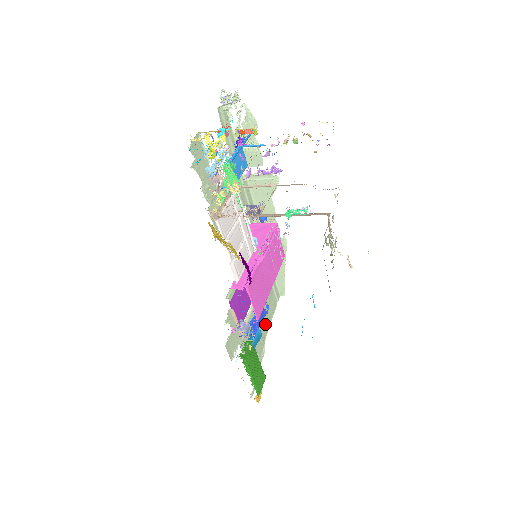
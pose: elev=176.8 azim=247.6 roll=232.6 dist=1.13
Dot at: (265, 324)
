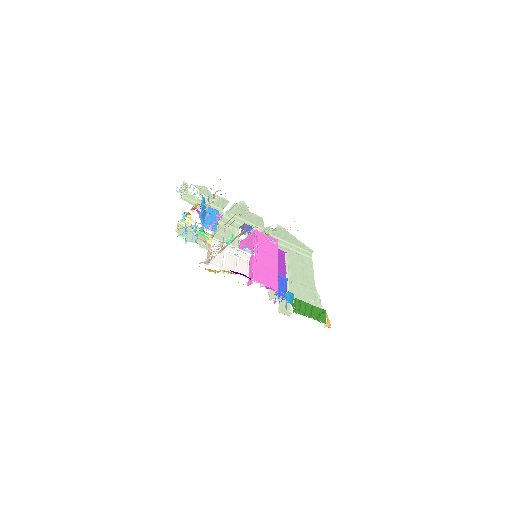
Dot at: (308, 279)
